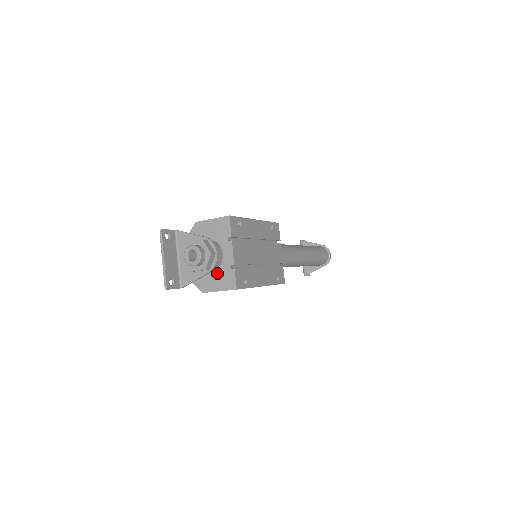
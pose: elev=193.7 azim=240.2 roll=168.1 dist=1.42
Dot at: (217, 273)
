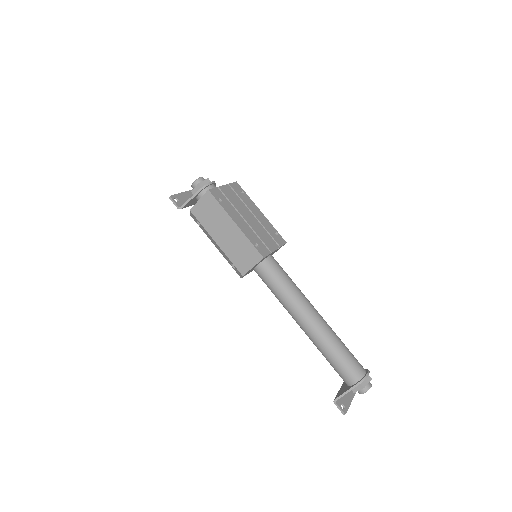
Dot at: occluded
